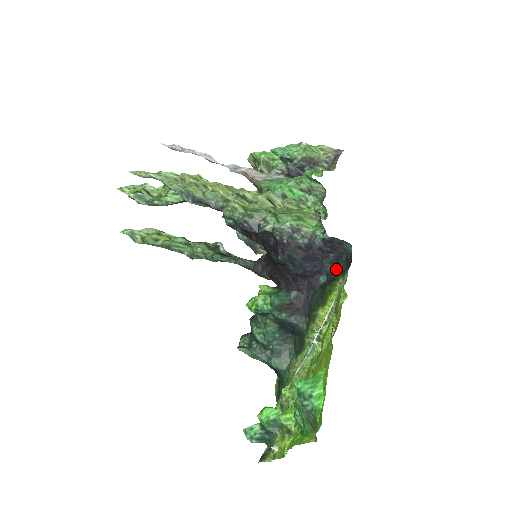
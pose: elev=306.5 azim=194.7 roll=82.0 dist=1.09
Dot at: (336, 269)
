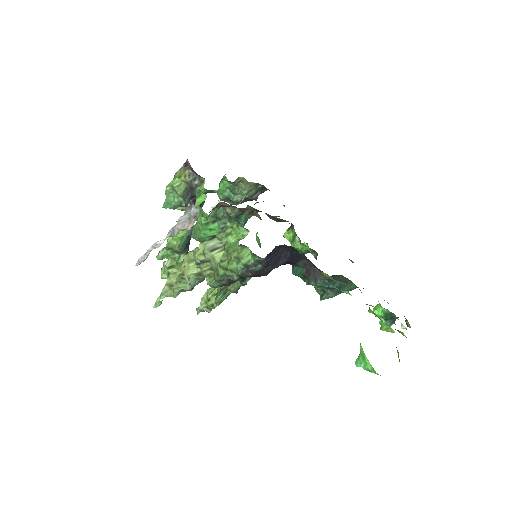
Dot at: occluded
